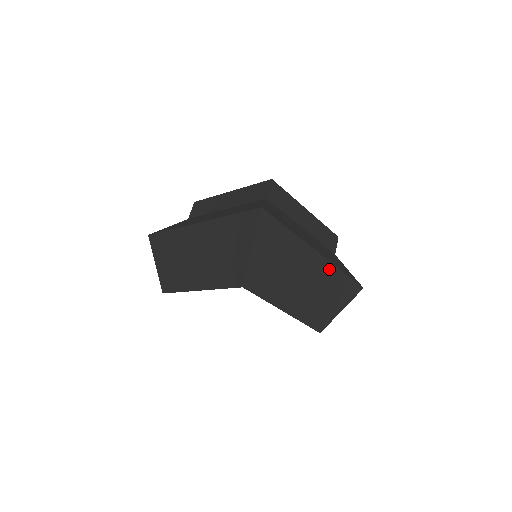
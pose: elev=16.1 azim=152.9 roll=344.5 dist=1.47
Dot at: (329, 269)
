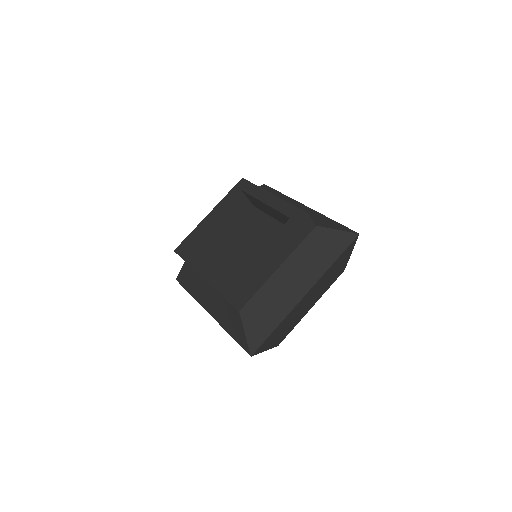
Dot at: (322, 278)
